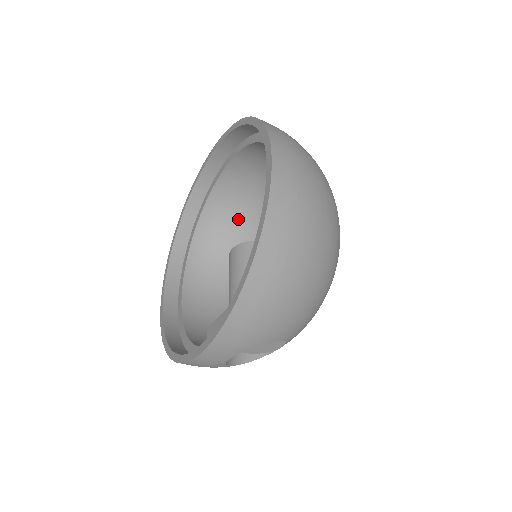
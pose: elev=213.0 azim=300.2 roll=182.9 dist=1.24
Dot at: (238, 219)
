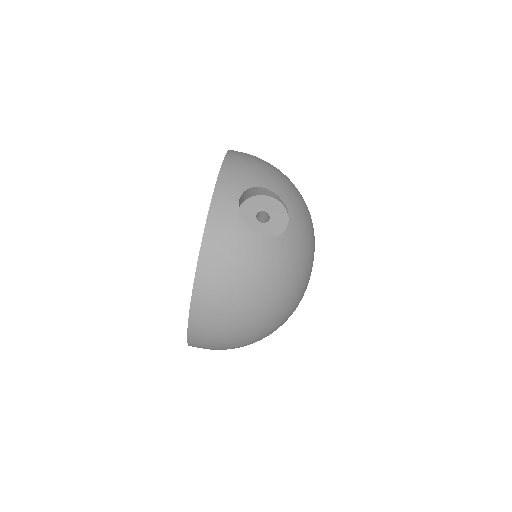
Dot at: occluded
